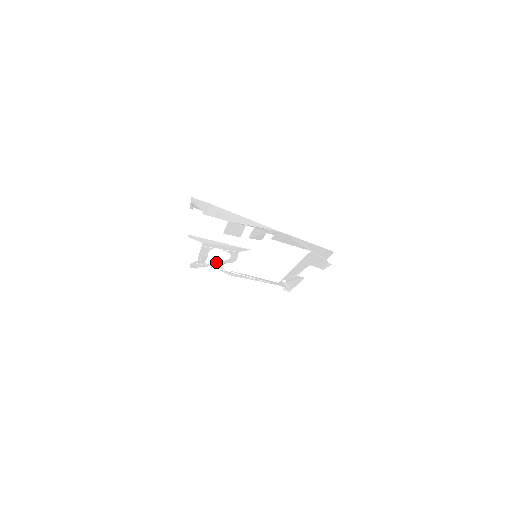
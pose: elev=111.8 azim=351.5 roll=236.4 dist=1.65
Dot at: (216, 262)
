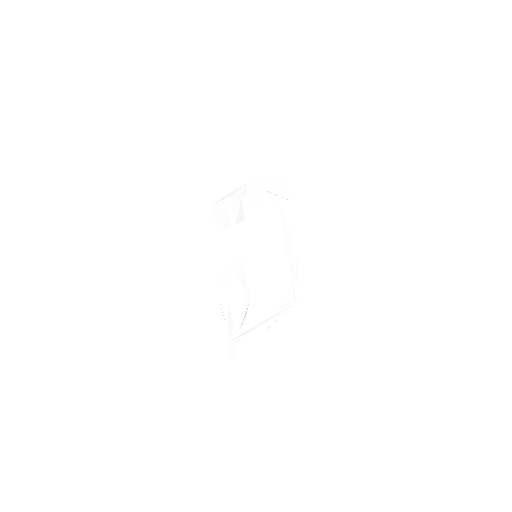
Dot at: occluded
